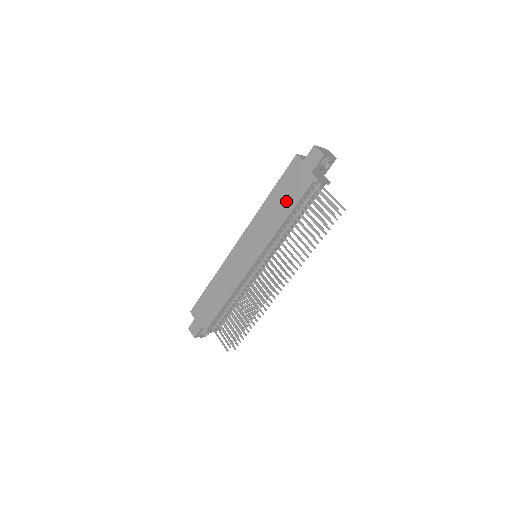
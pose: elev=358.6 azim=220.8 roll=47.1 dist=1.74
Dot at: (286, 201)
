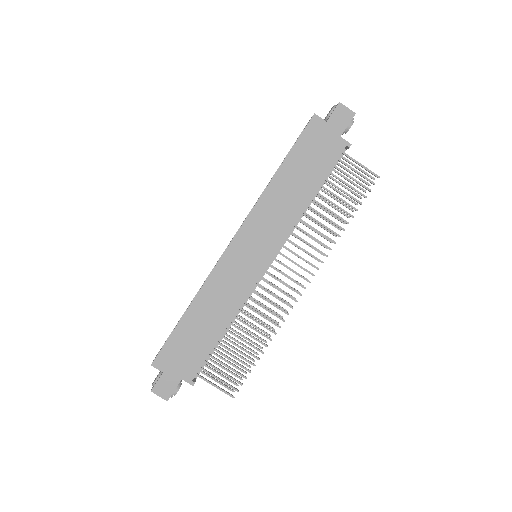
Dot at: (308, 175)
